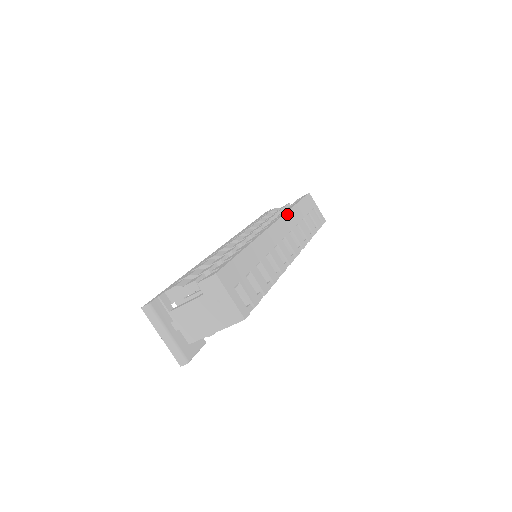
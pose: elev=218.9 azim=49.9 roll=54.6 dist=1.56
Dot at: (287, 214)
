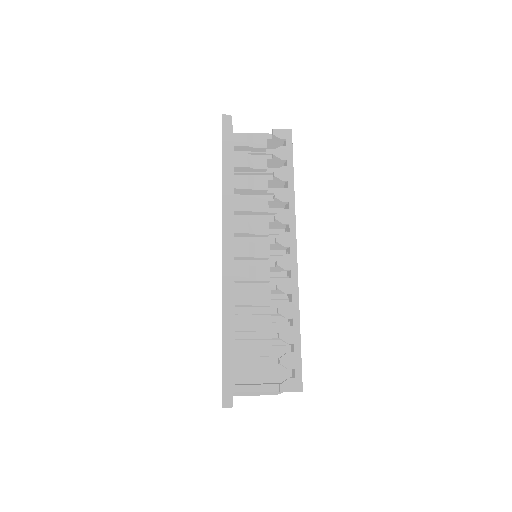
Dot at: occluded
